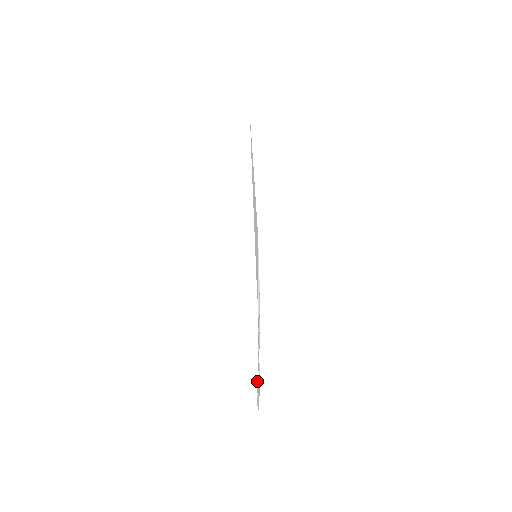
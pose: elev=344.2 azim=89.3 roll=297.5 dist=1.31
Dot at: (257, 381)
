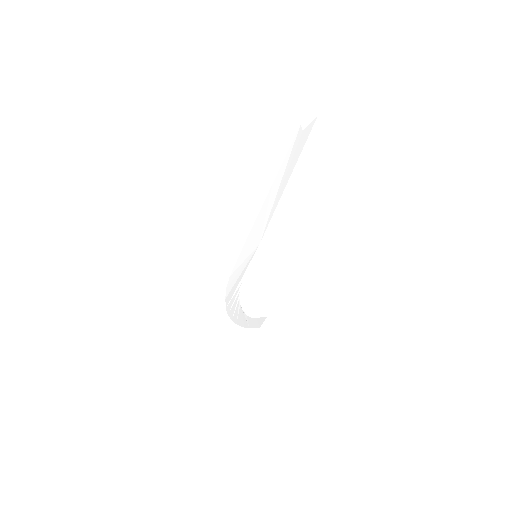
Dot at: (237, 324)
